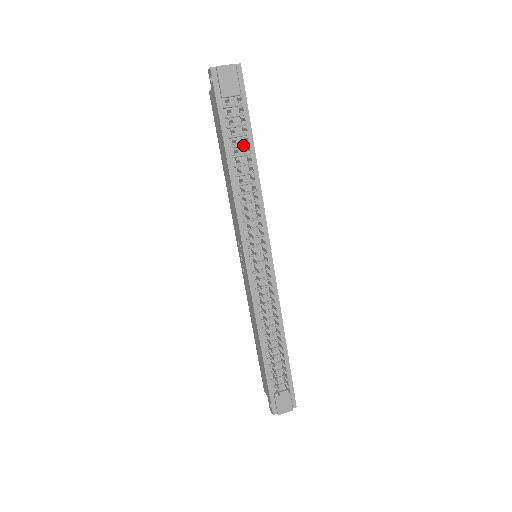
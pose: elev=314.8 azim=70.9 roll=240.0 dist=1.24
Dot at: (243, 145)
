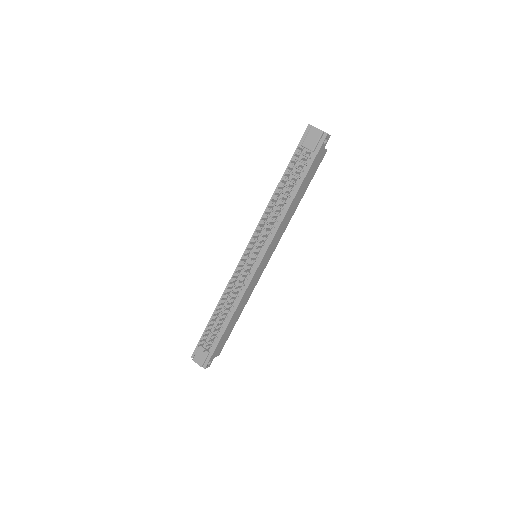
Dot at: (293, 182)
